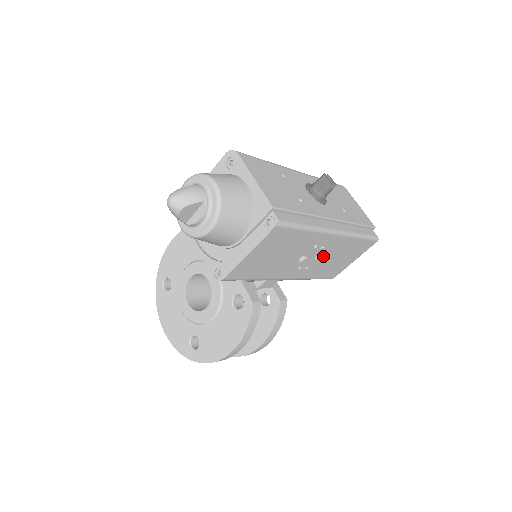
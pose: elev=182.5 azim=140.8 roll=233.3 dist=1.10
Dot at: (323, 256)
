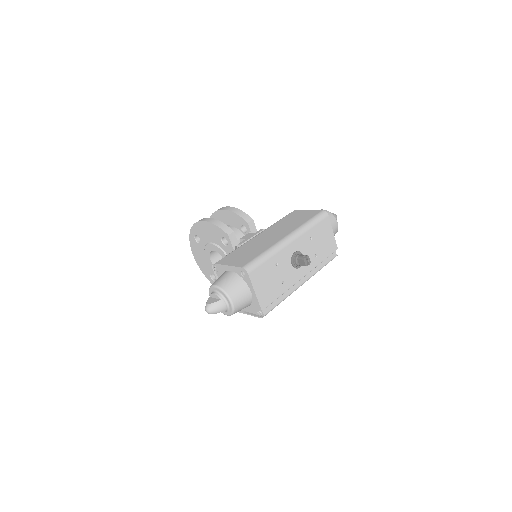
Dot at: occluded
